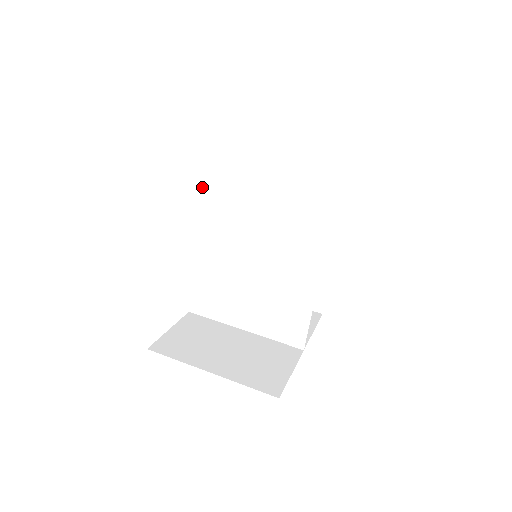
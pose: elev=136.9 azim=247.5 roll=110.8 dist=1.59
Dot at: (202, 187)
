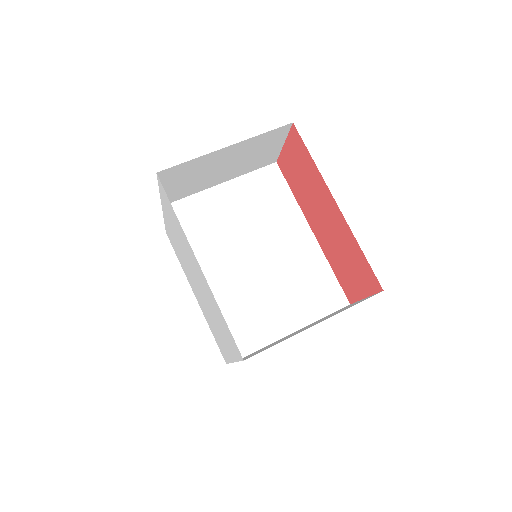
Dot at: occluded
